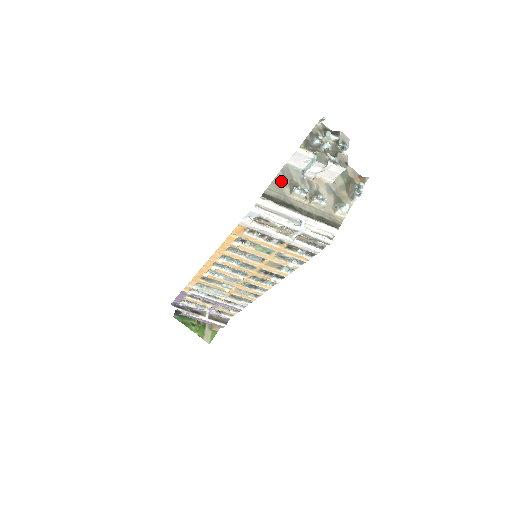
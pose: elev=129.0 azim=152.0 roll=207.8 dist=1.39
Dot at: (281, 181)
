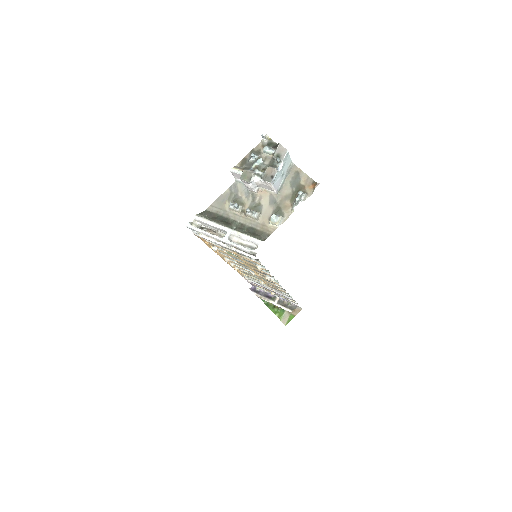
Dot at: (226, 197)
